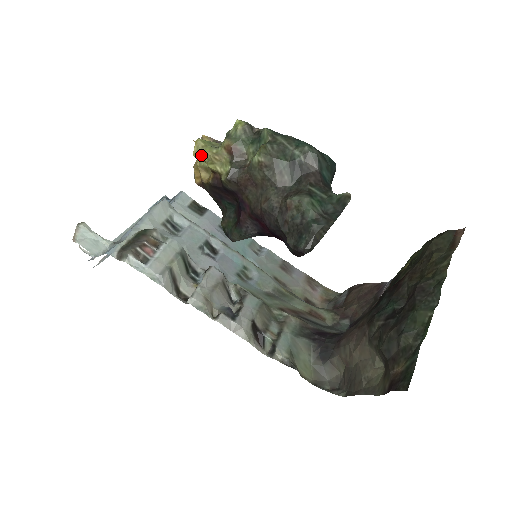
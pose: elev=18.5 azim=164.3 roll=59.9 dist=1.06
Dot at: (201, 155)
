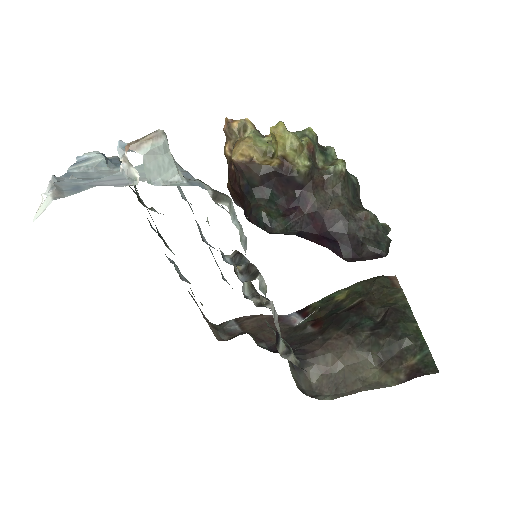
Dot at: (287, 138)
